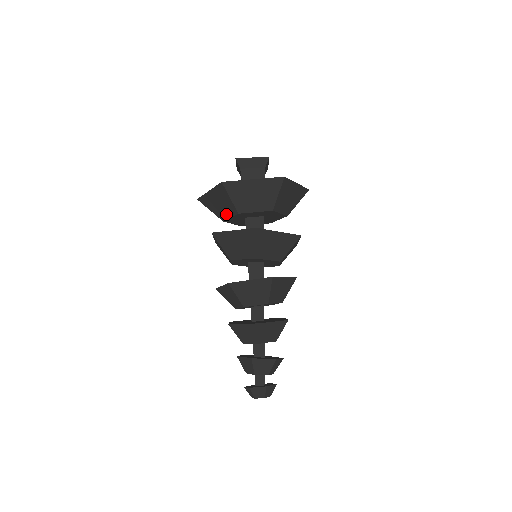
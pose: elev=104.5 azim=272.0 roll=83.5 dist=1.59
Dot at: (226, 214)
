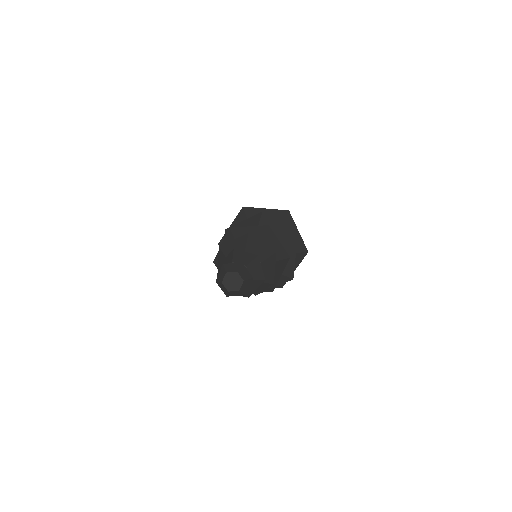
Dot at: occluded
